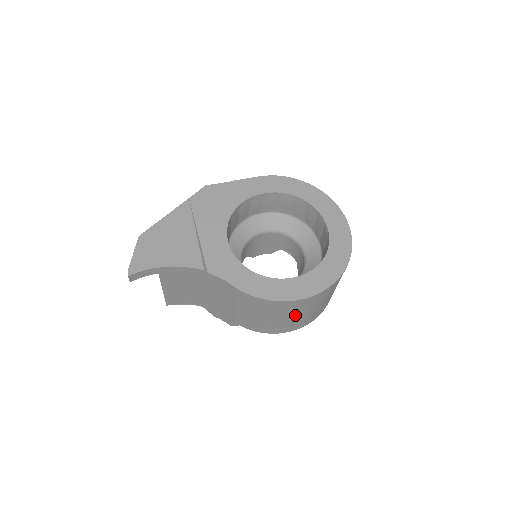
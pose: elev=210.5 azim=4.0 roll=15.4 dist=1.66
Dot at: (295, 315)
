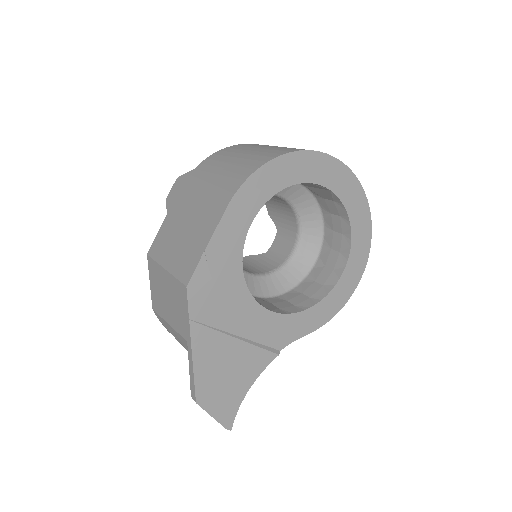
Dot at: occluded
